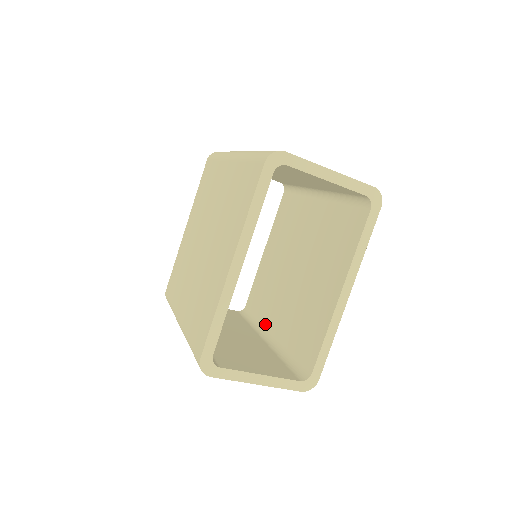
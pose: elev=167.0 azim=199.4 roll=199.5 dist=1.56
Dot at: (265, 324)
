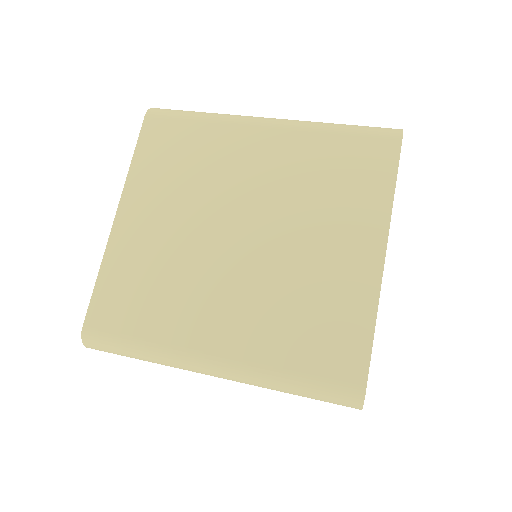
Dot at: occluded
